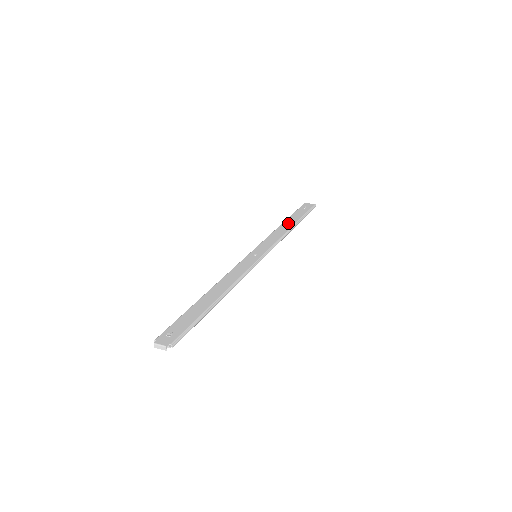
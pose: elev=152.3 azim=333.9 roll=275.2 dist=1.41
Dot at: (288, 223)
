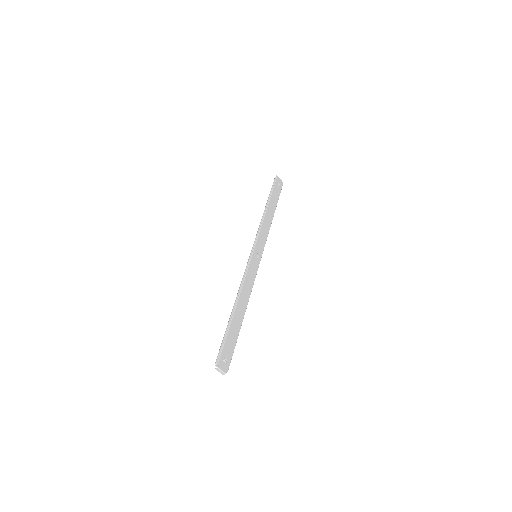
Dot at: (271, 210)
